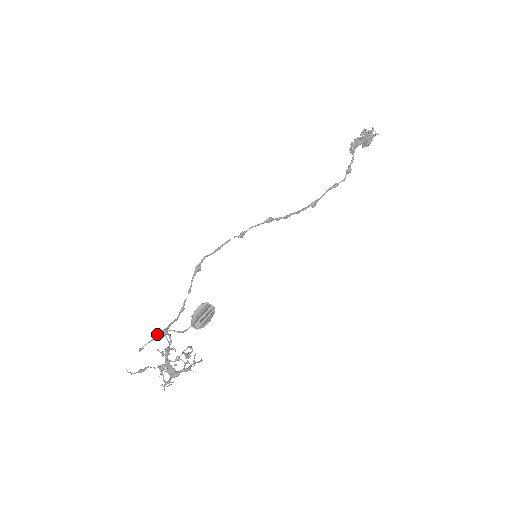
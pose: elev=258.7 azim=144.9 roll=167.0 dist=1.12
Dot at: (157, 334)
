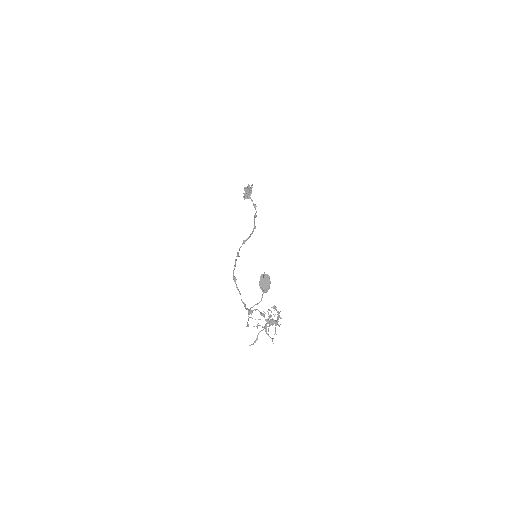
Dot at: occluded
